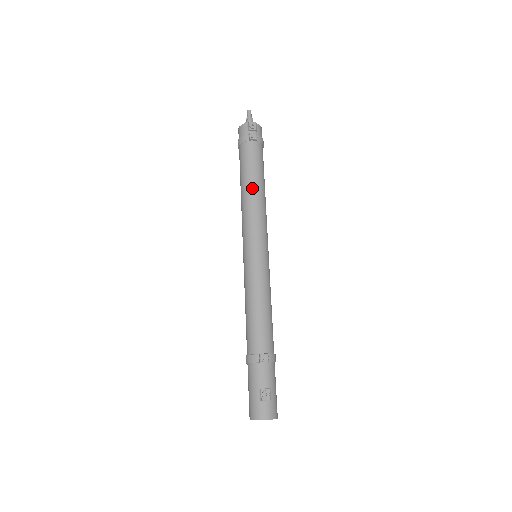
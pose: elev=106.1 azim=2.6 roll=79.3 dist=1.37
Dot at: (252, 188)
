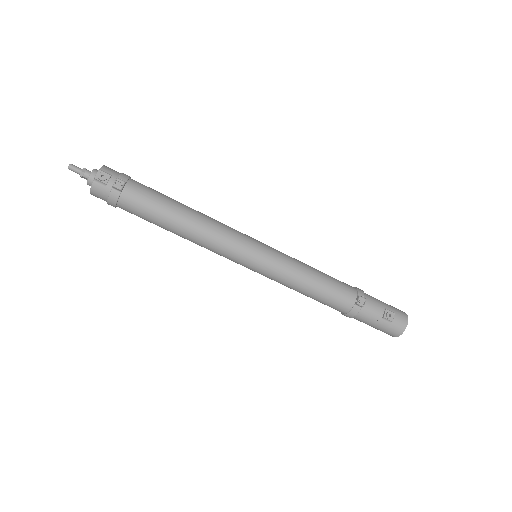
Dot at: (185, 222)
